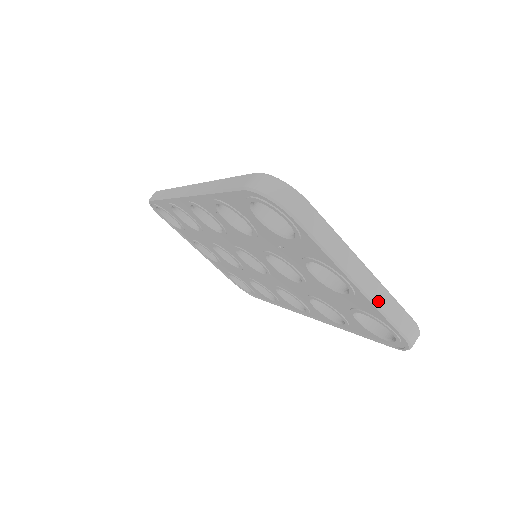
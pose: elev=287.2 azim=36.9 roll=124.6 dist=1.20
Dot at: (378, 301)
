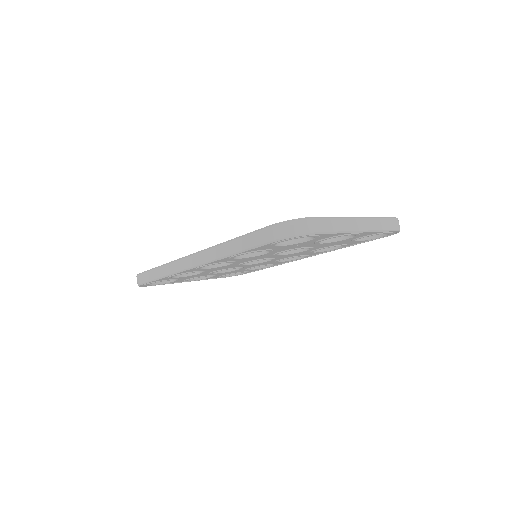
Dot at: (376, 228)
